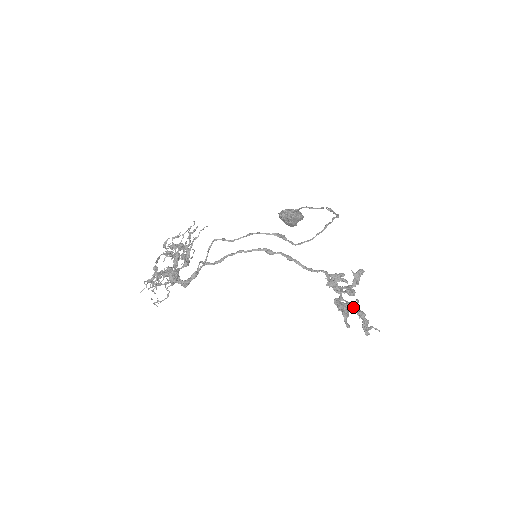
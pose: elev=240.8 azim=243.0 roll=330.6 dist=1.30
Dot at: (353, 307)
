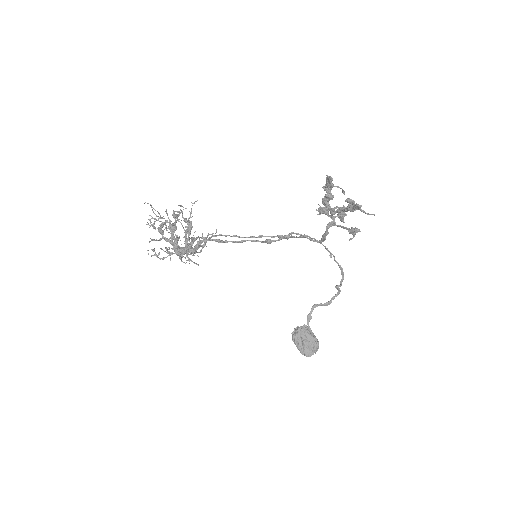
Dot at: (338, 186)
